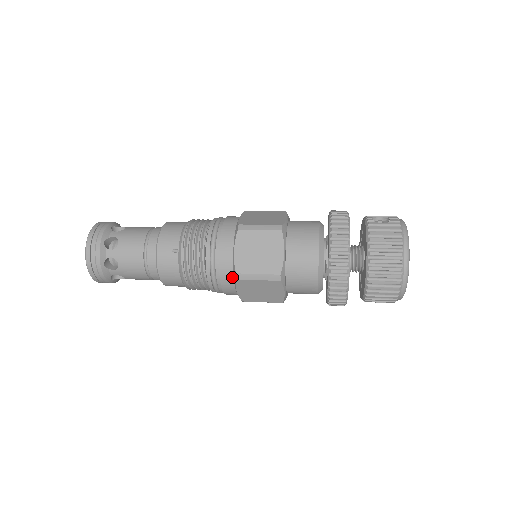
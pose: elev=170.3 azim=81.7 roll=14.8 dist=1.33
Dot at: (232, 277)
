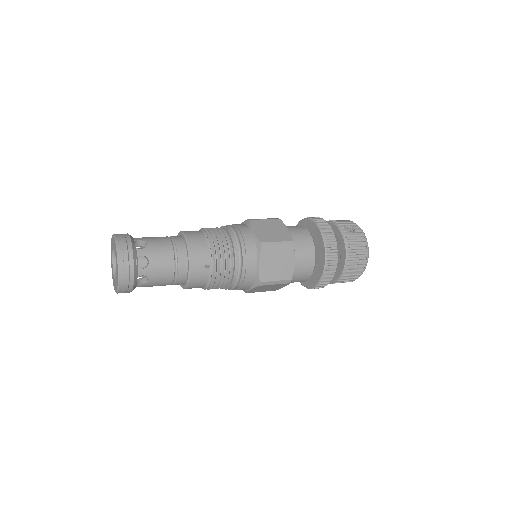
Dot at: (252, 283)
